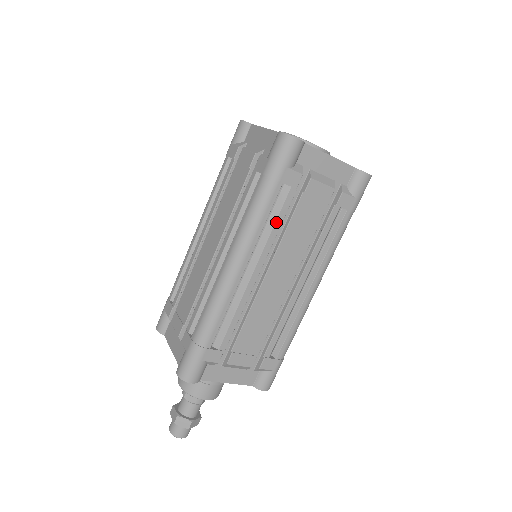
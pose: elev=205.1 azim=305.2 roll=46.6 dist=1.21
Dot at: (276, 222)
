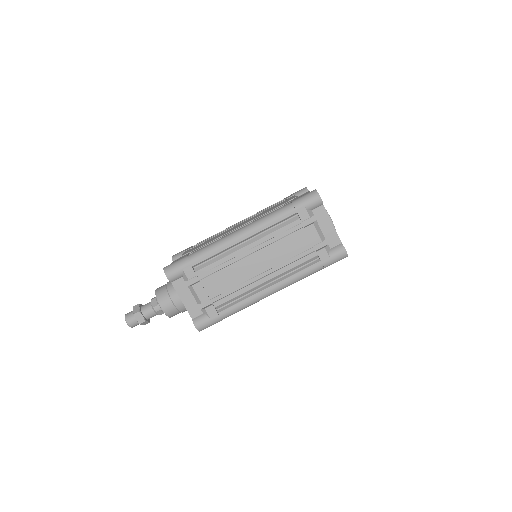
Dot at: occluded
